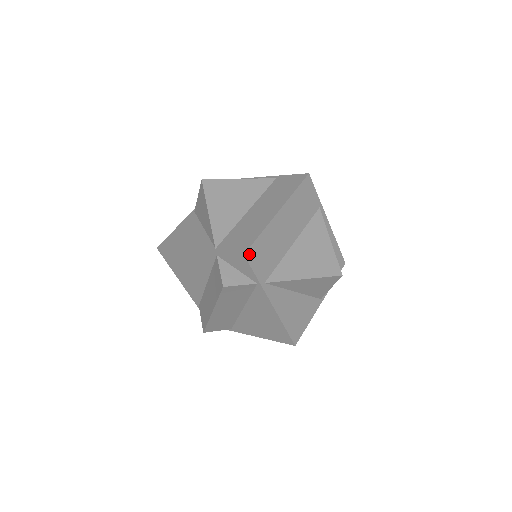
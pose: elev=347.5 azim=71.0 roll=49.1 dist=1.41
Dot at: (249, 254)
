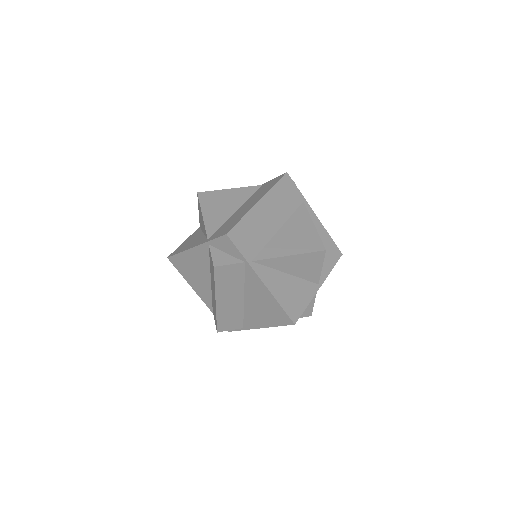
Dot at: (232, 234)
